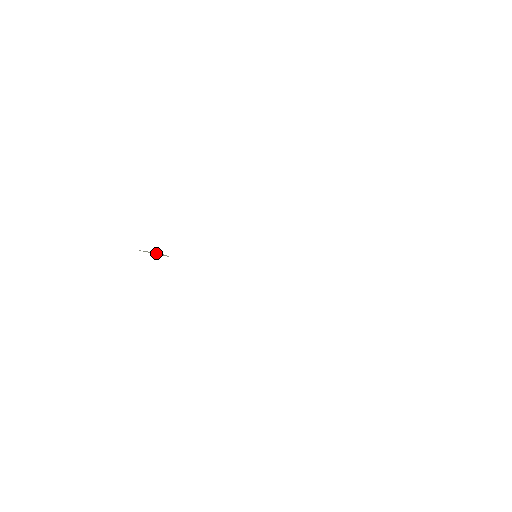
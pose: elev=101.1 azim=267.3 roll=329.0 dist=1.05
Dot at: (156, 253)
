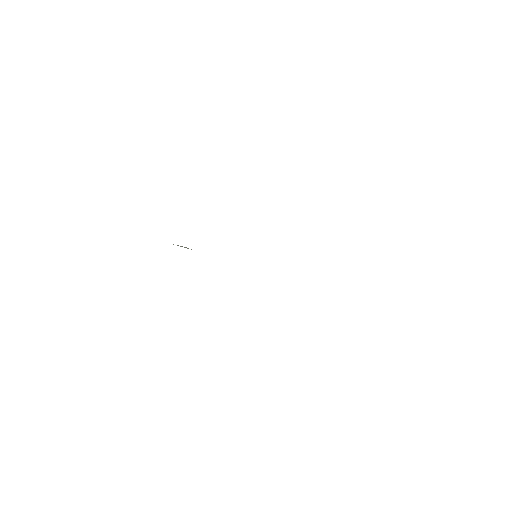
Dot at: occluded
